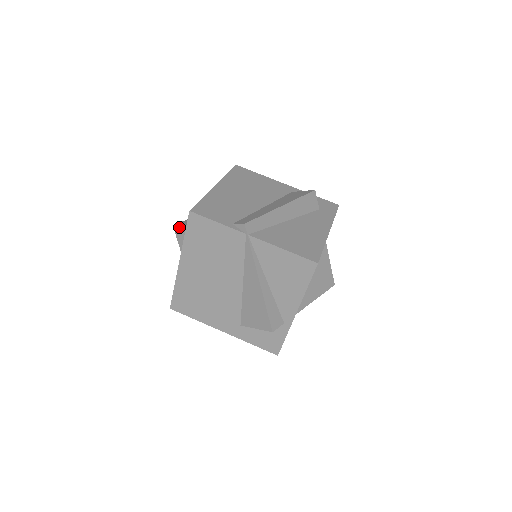
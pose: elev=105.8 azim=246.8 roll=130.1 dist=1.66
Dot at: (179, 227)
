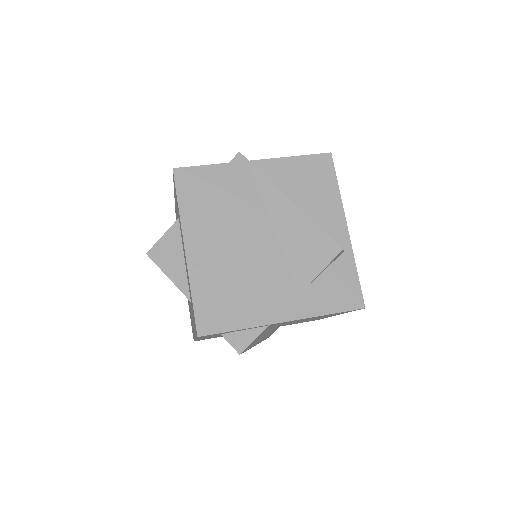
Dot at: (156, 246)
